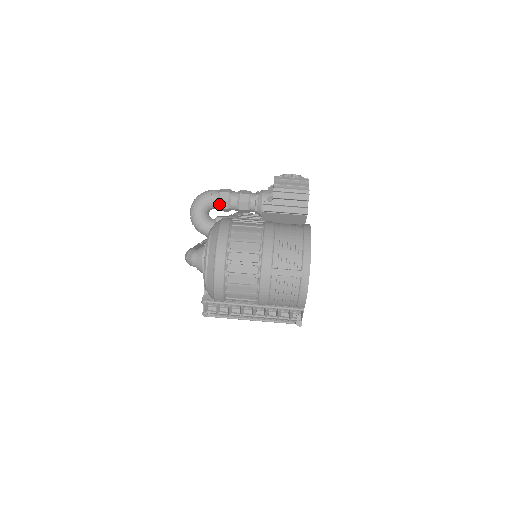
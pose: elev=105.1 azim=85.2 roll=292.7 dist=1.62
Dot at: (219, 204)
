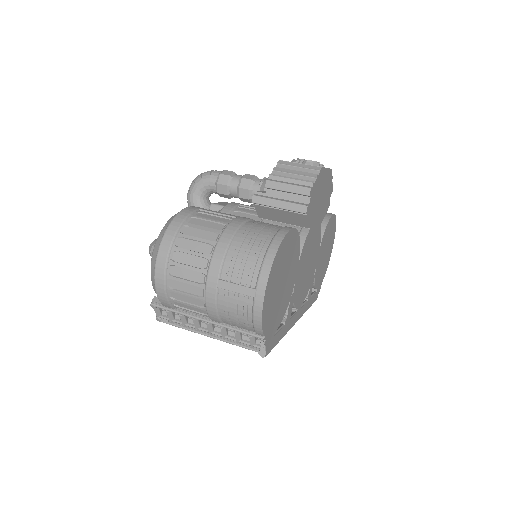
Dot at: (217, 188)
